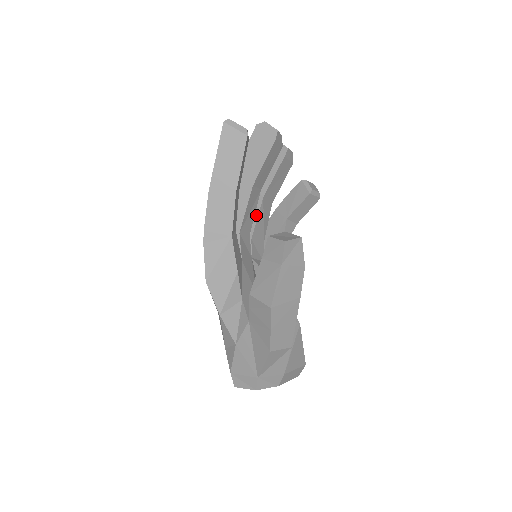
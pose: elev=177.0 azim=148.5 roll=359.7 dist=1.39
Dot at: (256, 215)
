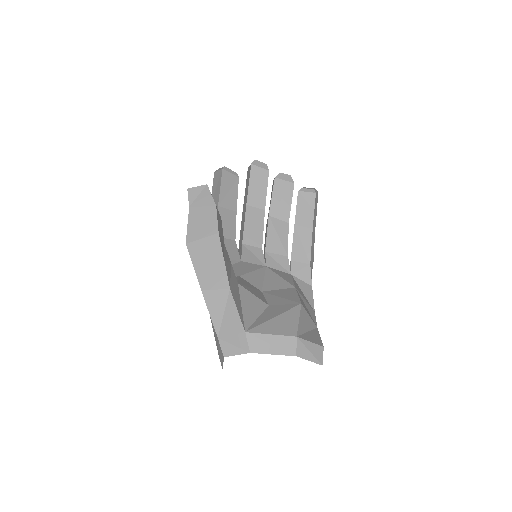
Dot at: (267, 232)
